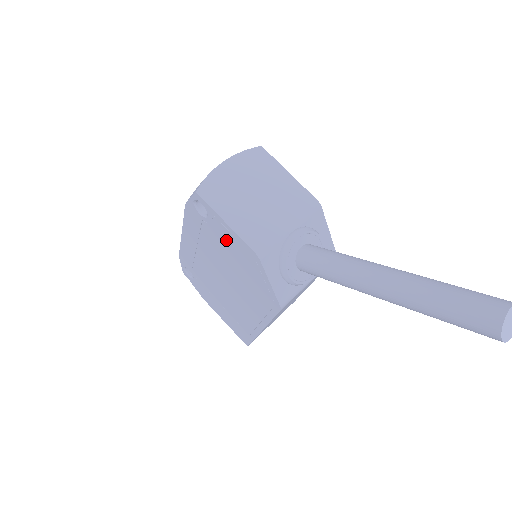
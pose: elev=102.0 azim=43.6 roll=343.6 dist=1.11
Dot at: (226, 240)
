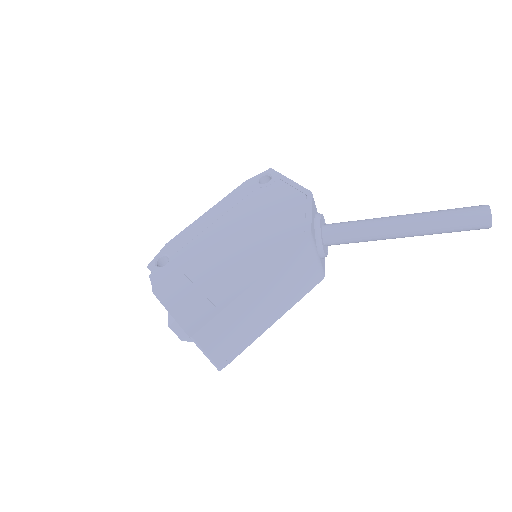
Dot at: (278, 194)
